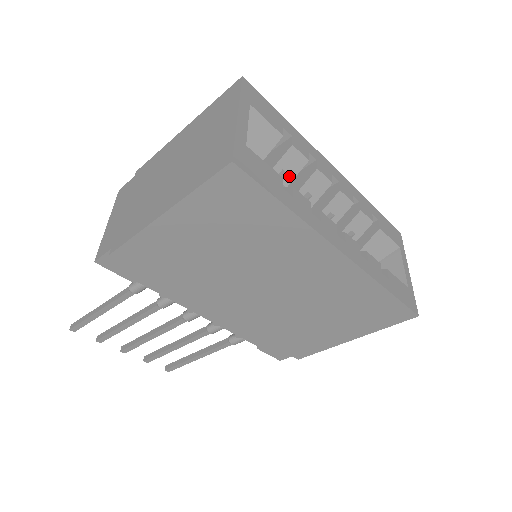
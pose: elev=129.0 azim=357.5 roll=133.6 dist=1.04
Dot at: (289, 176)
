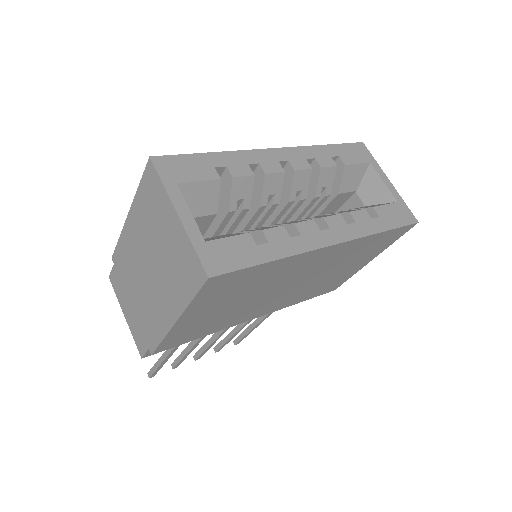
Dot at: (246, 199)
